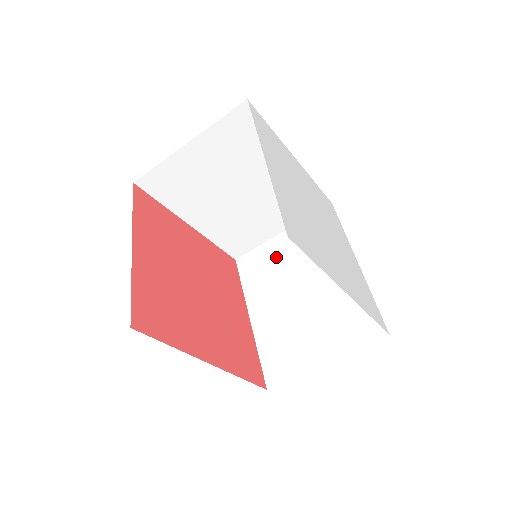
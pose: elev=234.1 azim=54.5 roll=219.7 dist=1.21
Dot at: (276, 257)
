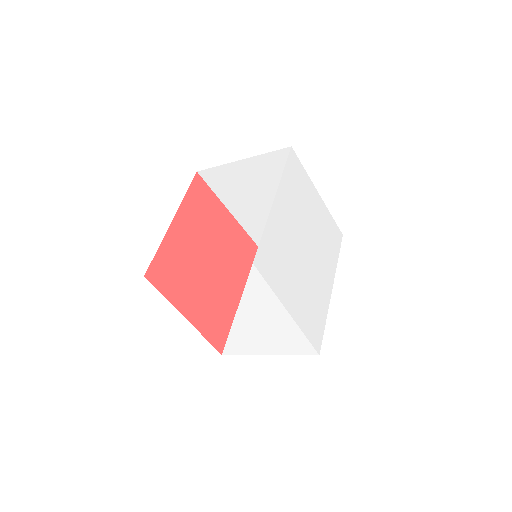
Dot at: (241, 178)
